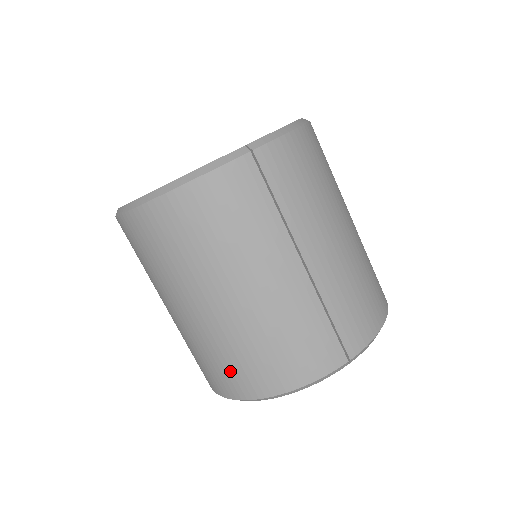
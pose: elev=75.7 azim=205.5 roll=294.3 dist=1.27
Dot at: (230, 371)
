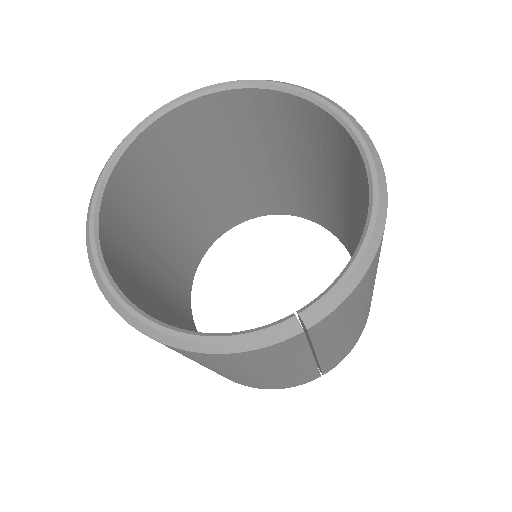
Dot at: occluded
